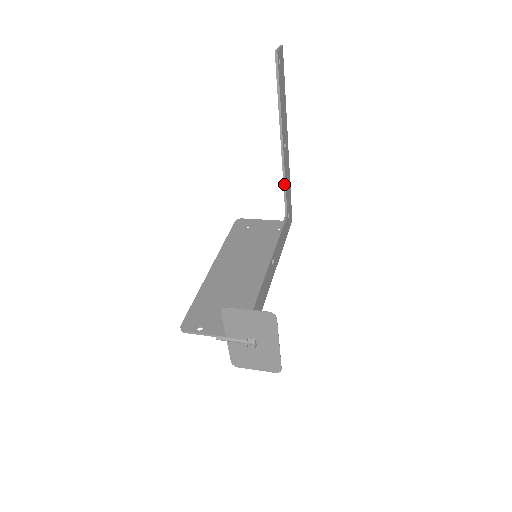
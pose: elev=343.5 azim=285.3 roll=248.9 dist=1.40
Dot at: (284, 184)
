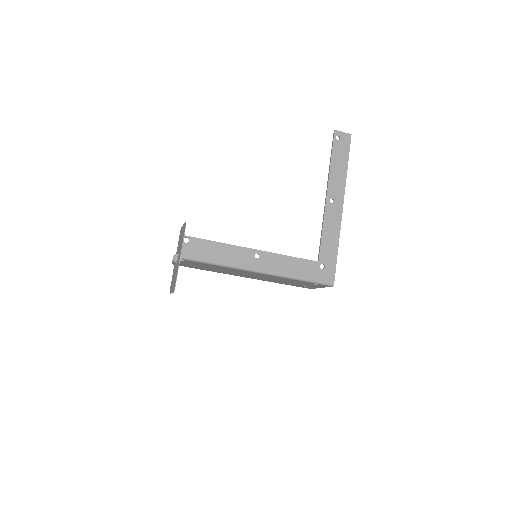
Dot at: (322, 231)
